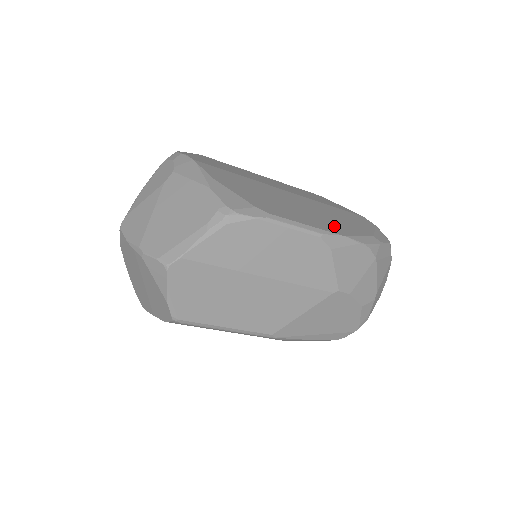
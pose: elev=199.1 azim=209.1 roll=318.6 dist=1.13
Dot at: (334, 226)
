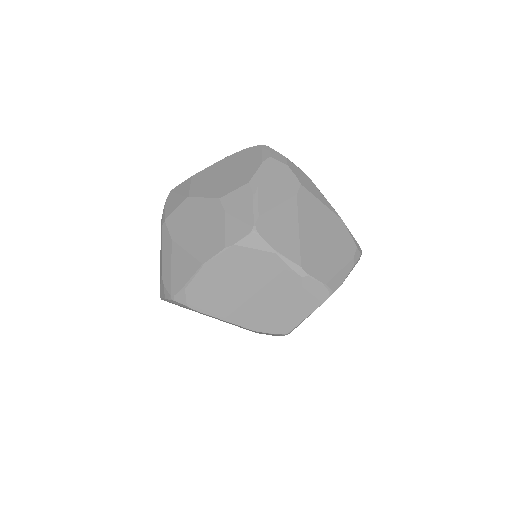
Dot at: occluded
